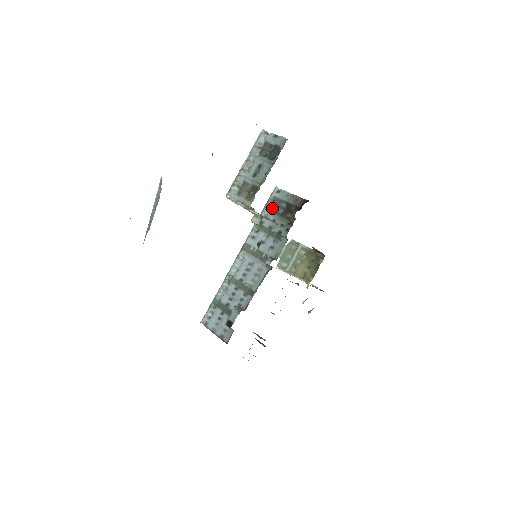
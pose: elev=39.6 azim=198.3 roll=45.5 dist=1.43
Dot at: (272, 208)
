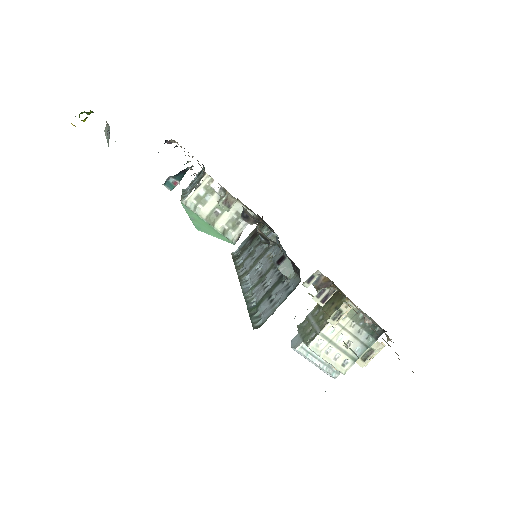
Dot at: (241, 255)
